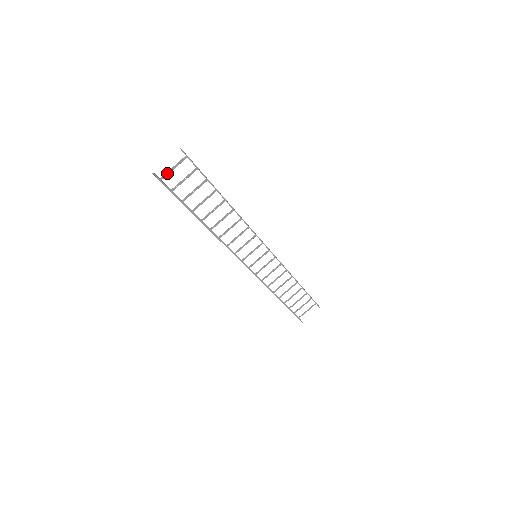
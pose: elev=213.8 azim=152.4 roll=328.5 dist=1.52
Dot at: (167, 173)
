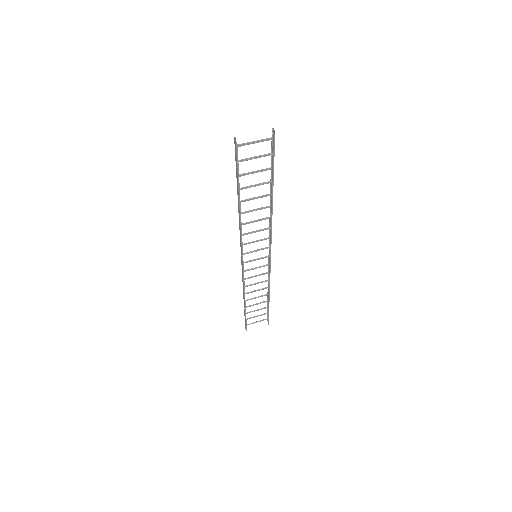
Dot at: (246, 143)
